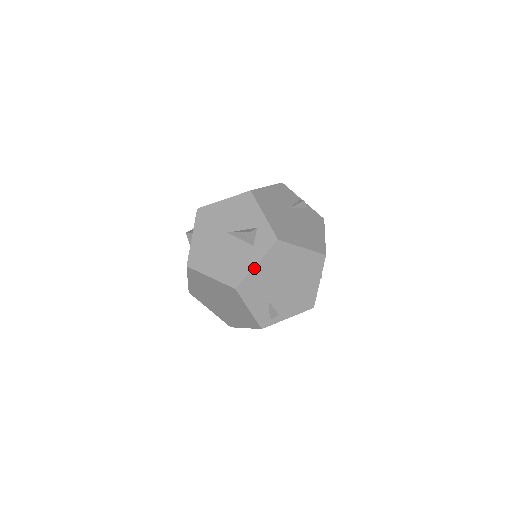
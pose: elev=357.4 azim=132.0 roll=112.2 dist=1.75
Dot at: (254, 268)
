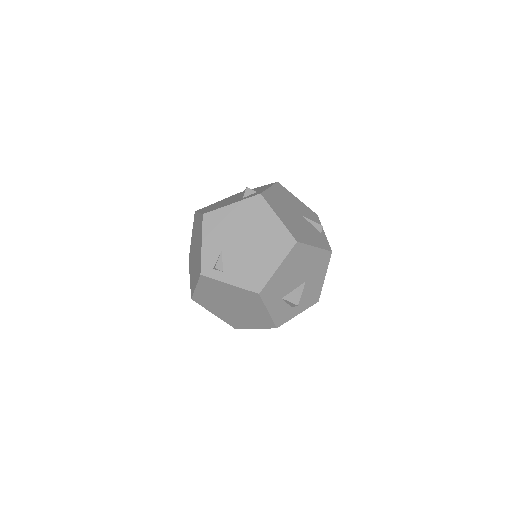
Dot at: (228, 206)
